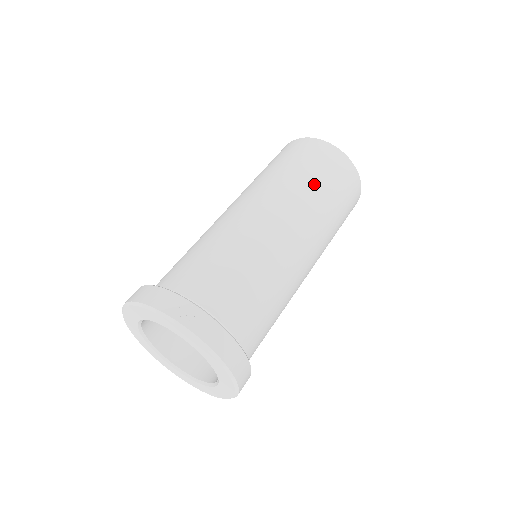
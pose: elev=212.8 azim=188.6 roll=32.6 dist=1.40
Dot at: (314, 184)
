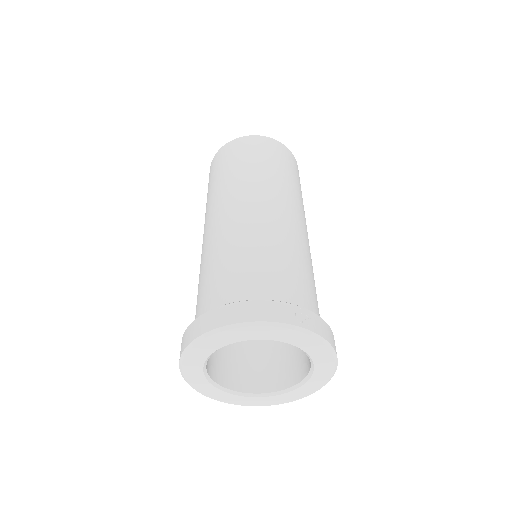
Dot at: (290, 178)
